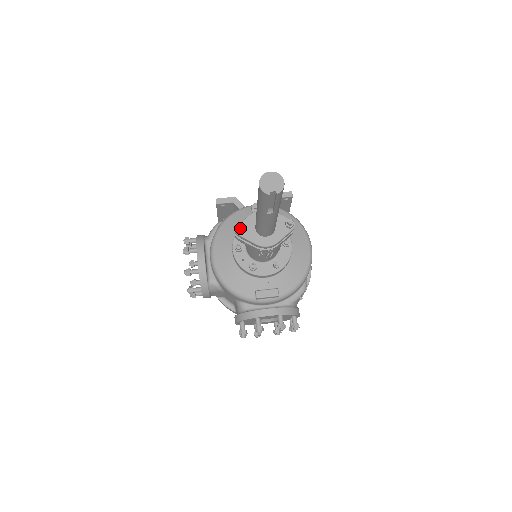
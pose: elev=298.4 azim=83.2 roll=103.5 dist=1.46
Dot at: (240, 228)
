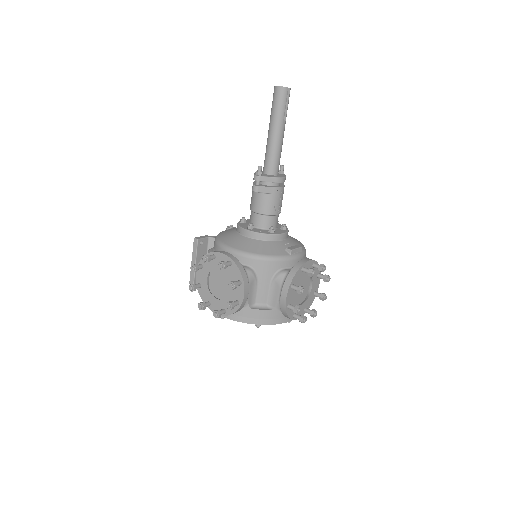
Dot at: (261, 167)
